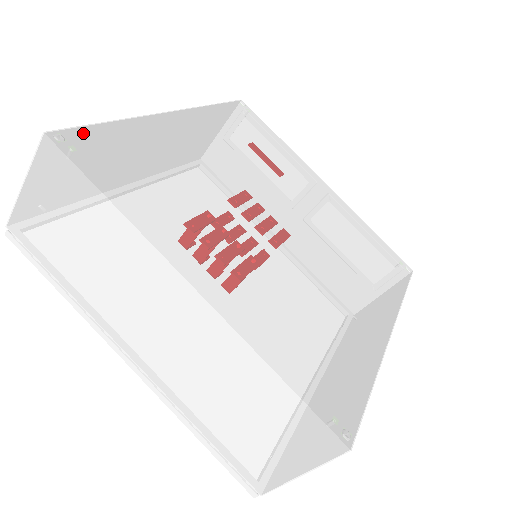
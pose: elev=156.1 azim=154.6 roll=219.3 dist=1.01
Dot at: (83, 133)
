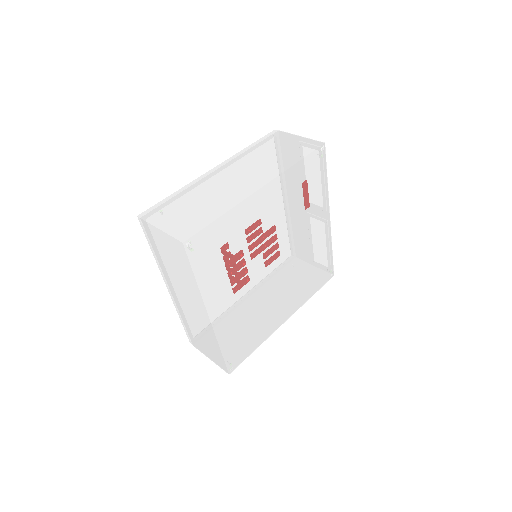
Dot at: (201, 235)
